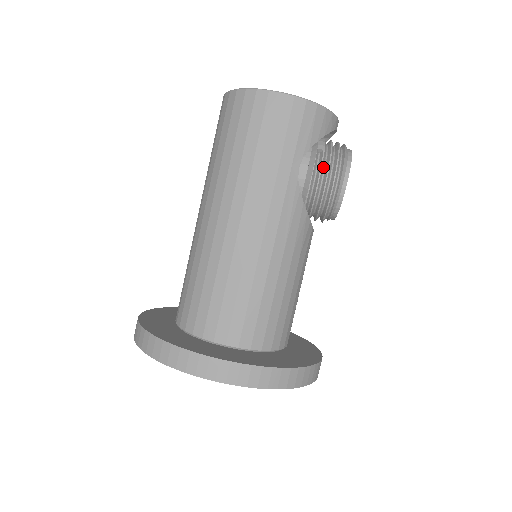
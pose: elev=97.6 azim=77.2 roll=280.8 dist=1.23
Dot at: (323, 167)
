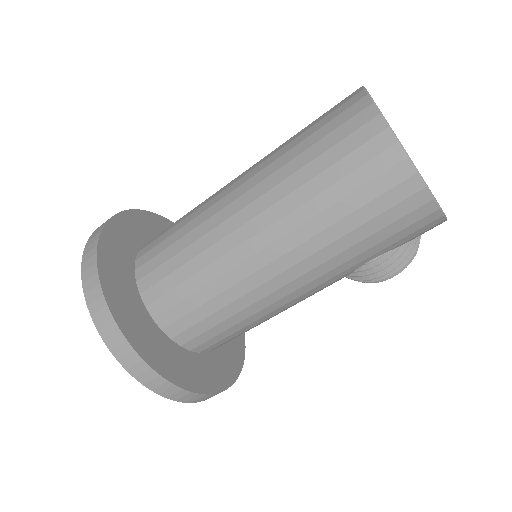
Dot at: (388, 257)
